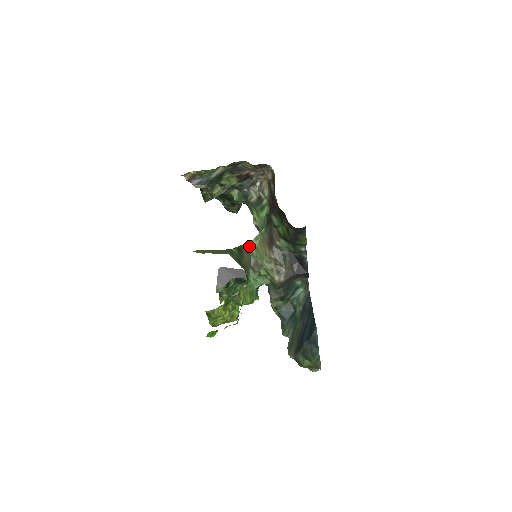
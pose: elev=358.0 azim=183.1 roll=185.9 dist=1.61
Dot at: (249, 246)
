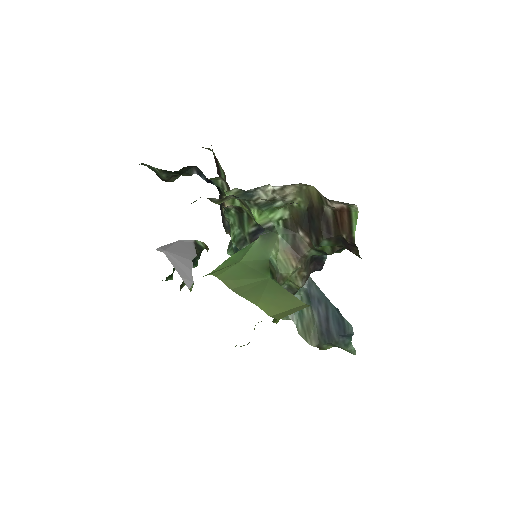
Dot at: (271, 260)
